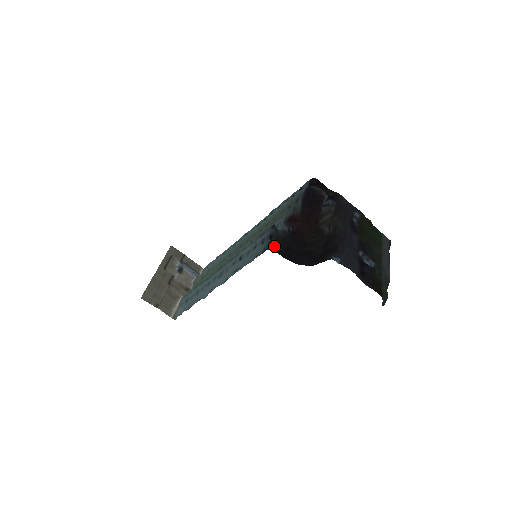
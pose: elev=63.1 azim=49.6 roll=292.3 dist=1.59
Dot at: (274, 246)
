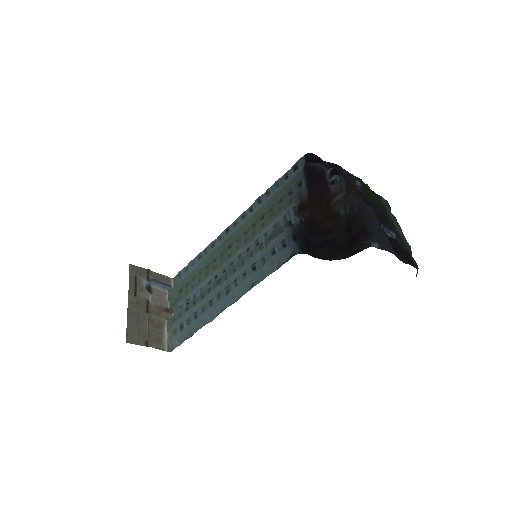
Dot at: (302, 248)
